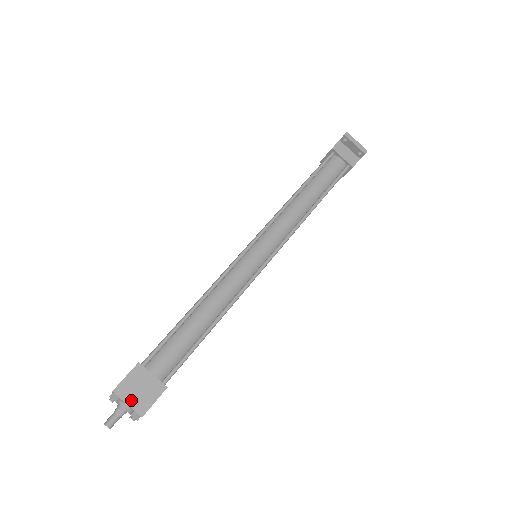
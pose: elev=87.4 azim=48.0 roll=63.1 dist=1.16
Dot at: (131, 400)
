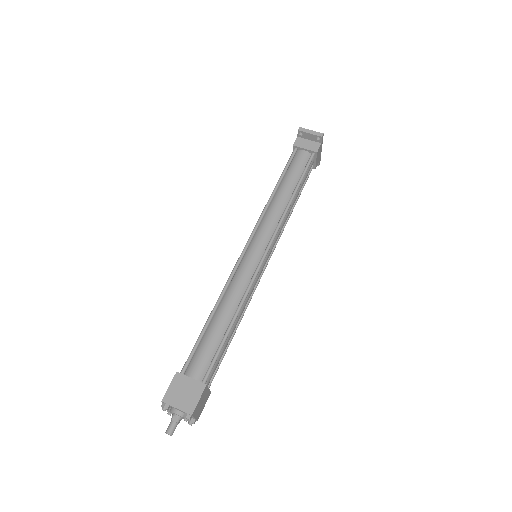
Dot at: (179, 404)
